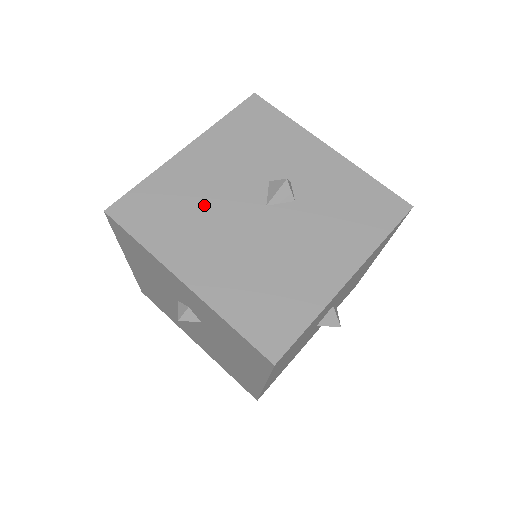
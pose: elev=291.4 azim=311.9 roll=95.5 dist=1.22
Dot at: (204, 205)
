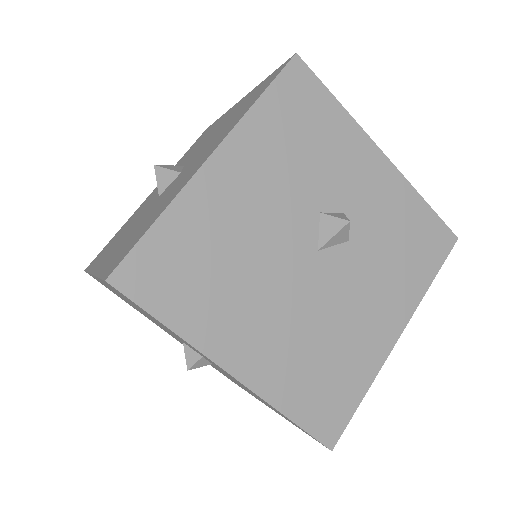
Dot at: occluded
